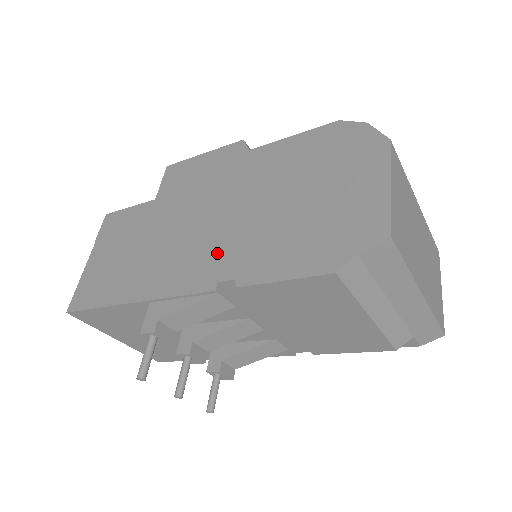
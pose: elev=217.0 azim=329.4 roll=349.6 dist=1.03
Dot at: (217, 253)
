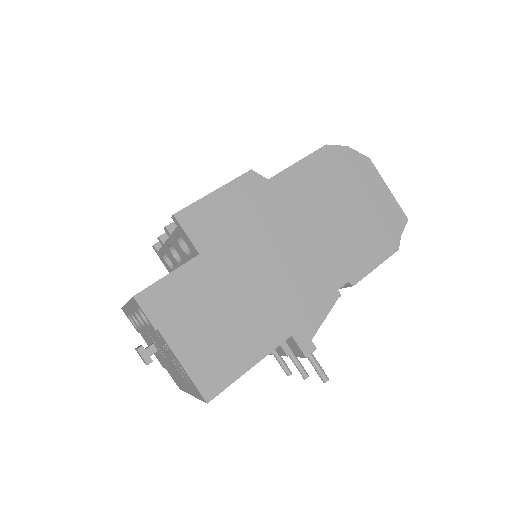
Dot at: (319, 272)
